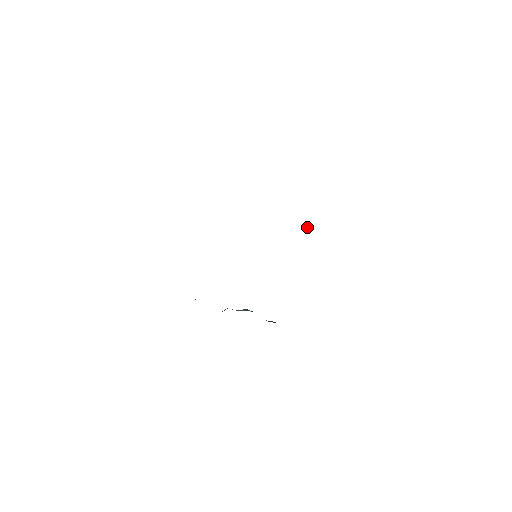
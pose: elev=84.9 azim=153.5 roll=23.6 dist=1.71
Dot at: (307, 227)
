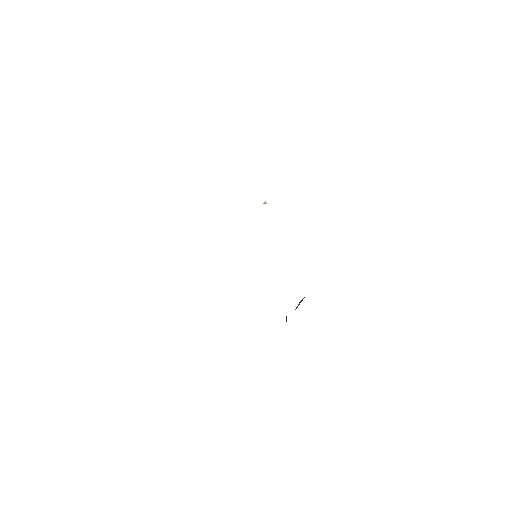
Dot at: (264, 203)
